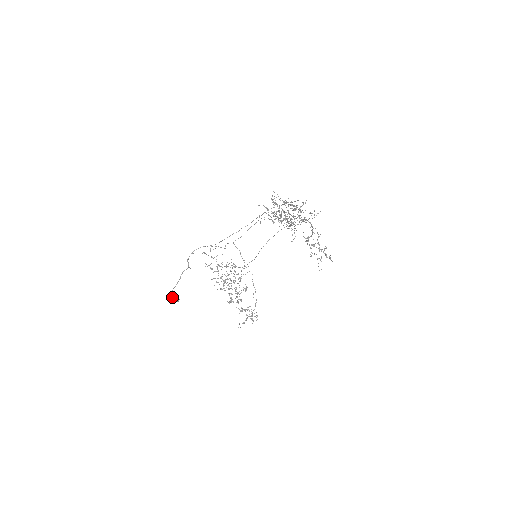
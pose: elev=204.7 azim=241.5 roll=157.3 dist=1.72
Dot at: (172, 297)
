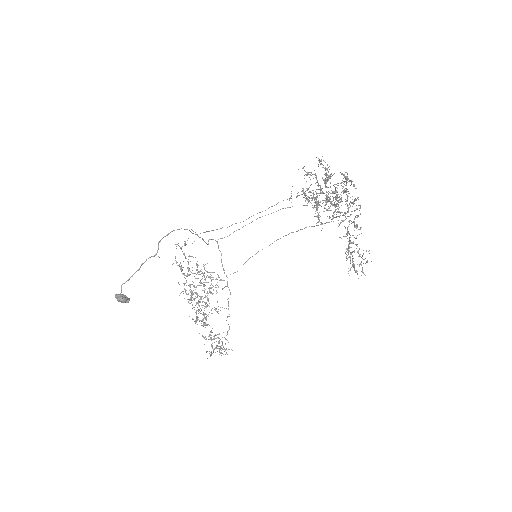
Dot at: (120, 294)
